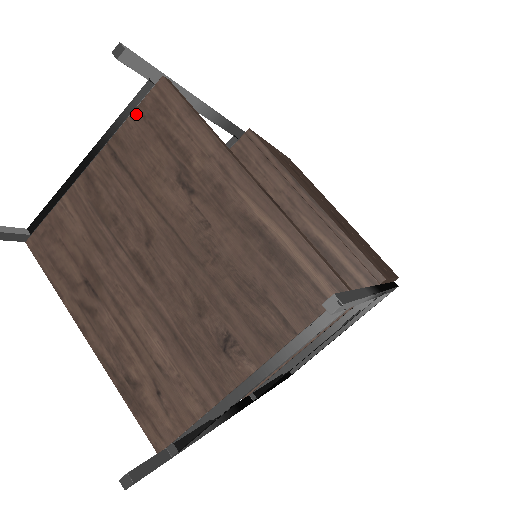
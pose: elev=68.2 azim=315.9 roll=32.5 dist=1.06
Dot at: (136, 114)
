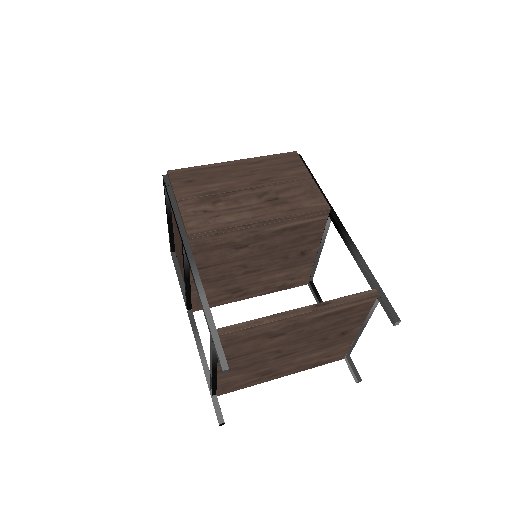
Dot at: occluded
